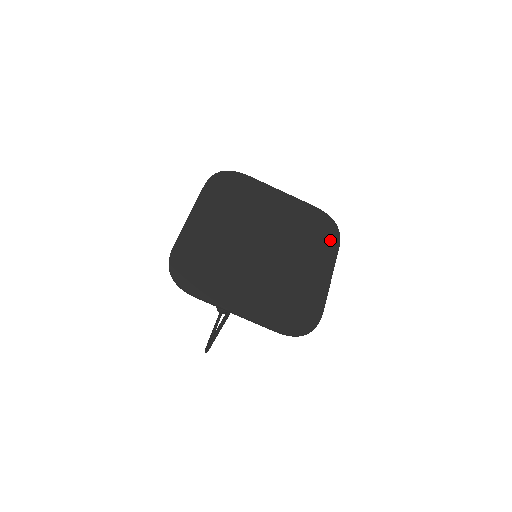
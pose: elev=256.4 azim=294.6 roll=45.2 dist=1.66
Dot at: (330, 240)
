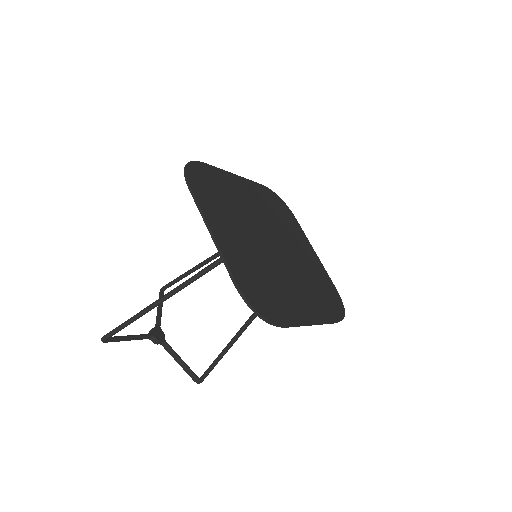
Dot at: (332, 310)
